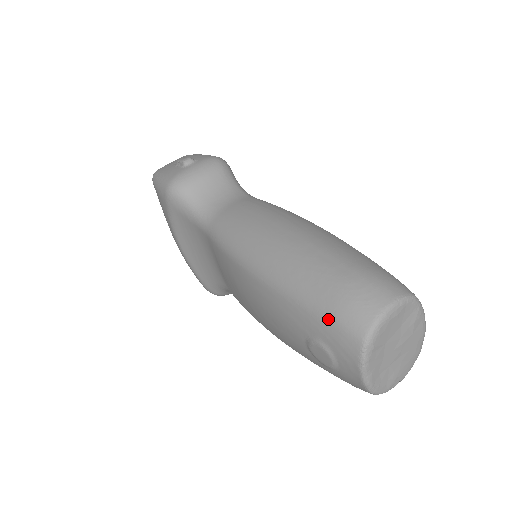
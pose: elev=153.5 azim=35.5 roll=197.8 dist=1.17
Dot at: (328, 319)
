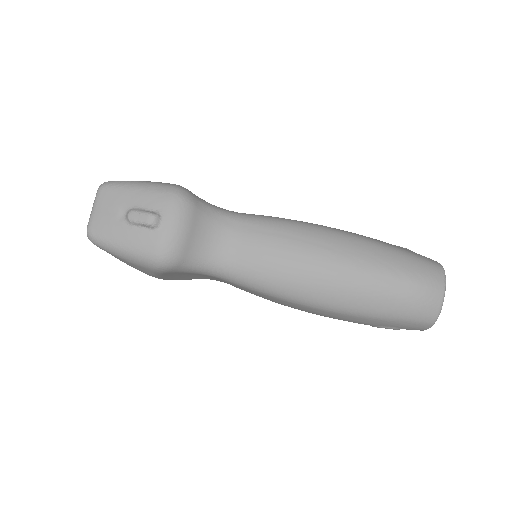
Dot at: (404, 321)
